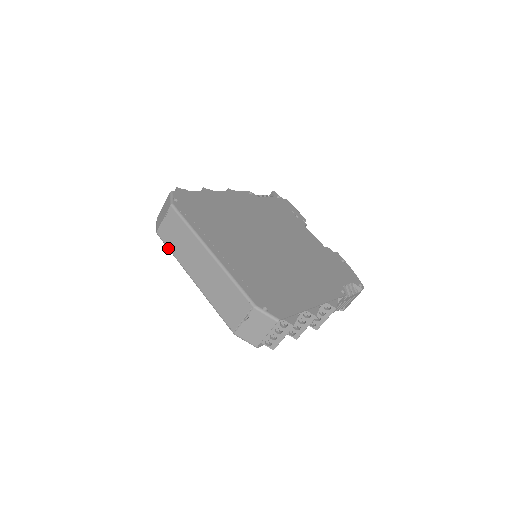
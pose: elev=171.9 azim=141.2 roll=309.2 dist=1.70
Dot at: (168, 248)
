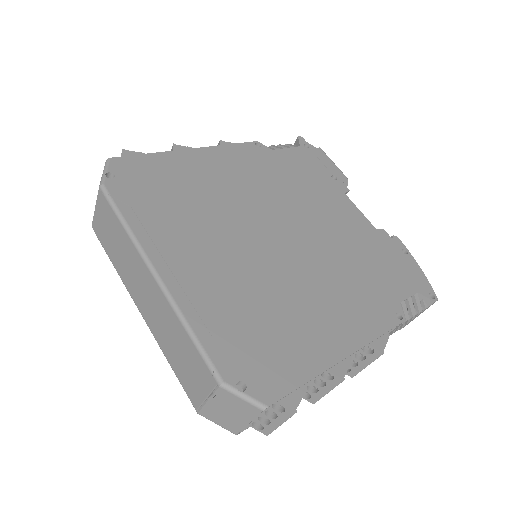
Dot at: occluded
